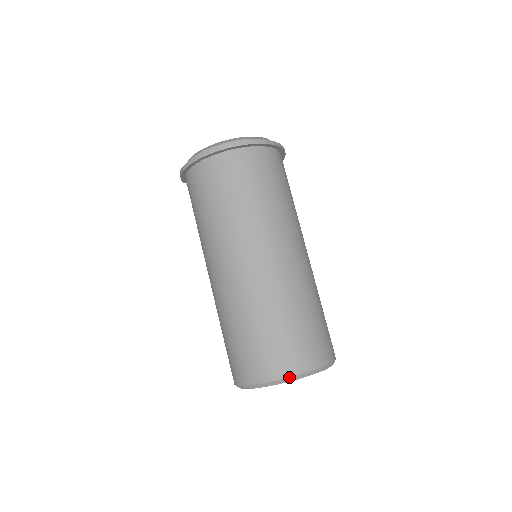
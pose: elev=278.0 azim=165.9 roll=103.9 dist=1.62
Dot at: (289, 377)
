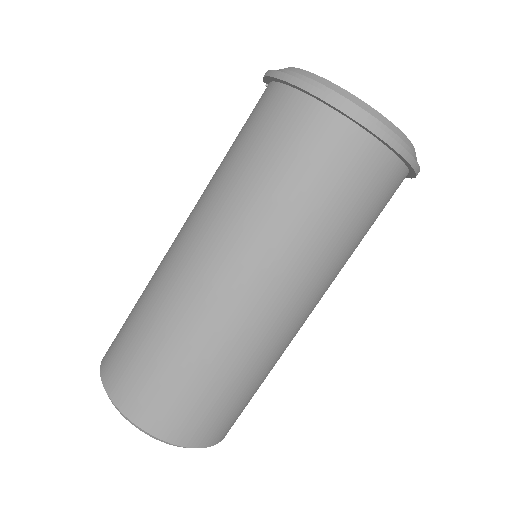
Dot at: (154, 436)
